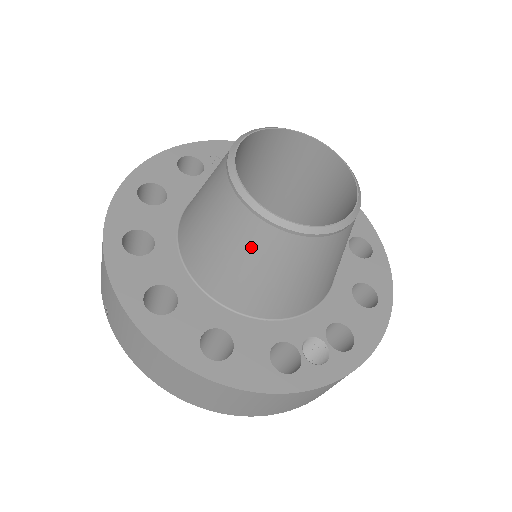
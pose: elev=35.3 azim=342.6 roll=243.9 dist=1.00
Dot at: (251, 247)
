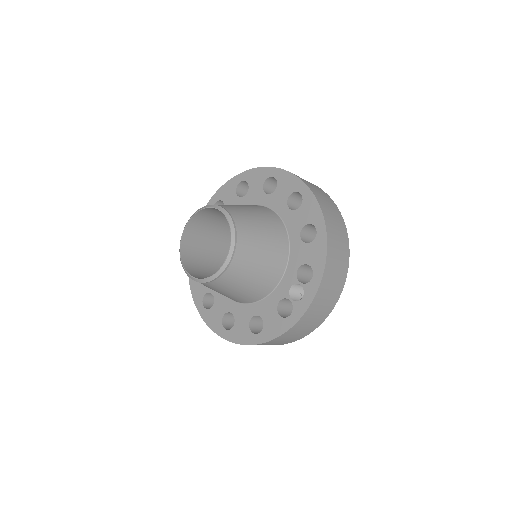
Dot at: (219, 289)
